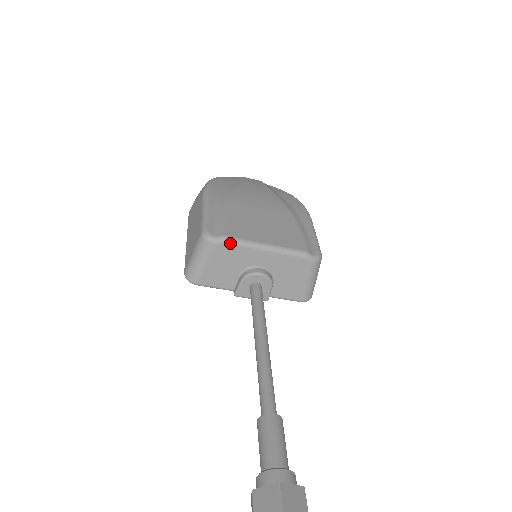
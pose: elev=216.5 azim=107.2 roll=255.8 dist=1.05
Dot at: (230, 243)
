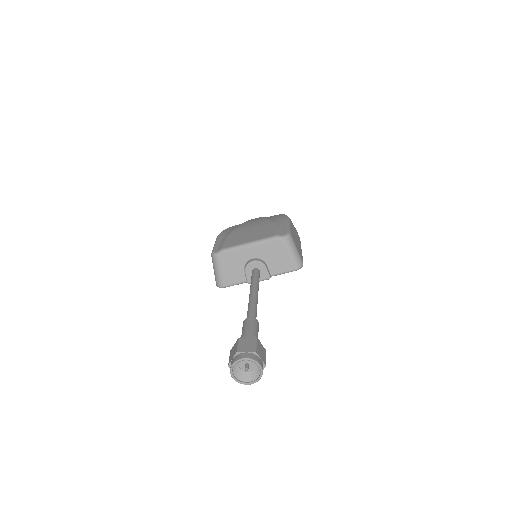
Dot at: (227, 251)
